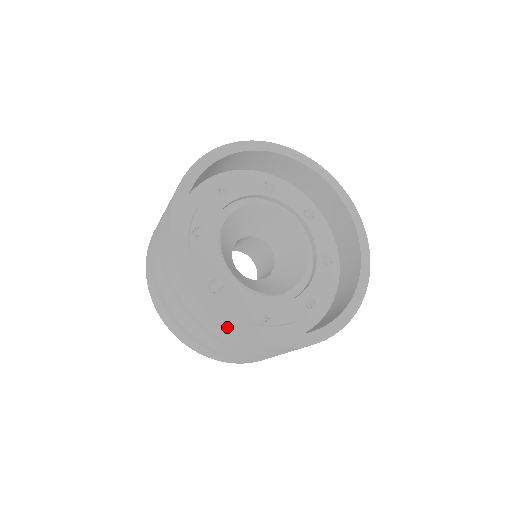
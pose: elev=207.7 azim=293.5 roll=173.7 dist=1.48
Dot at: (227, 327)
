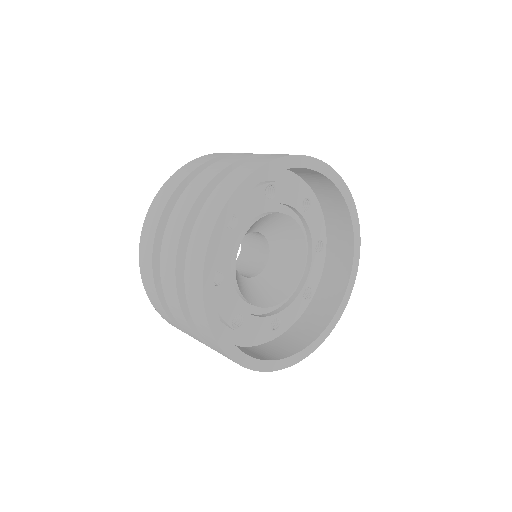
Dot at: (262, 371)
